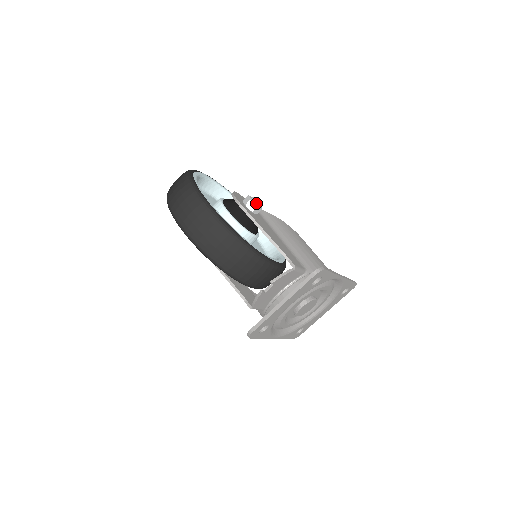
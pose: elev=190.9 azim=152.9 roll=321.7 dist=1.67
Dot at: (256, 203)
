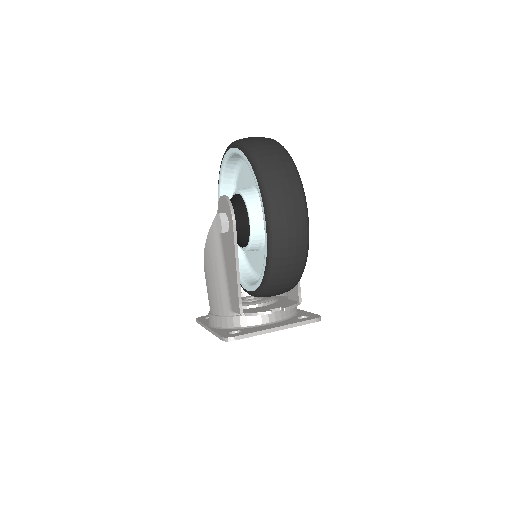
Dot at: occluded
